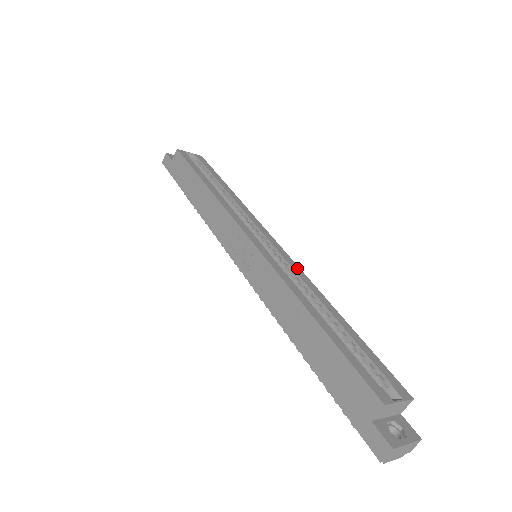
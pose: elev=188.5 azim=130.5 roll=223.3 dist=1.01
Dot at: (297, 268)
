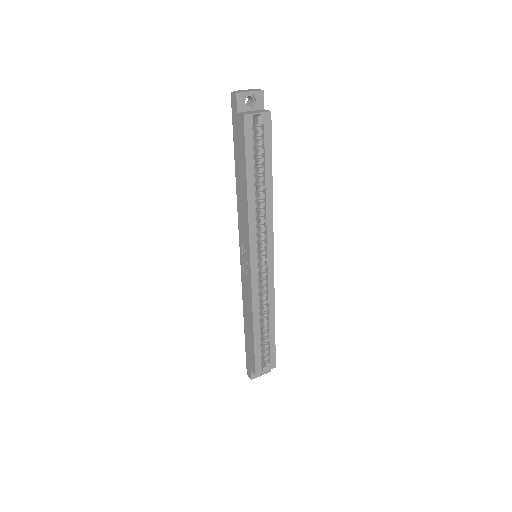
Dot at: (272, 285)
